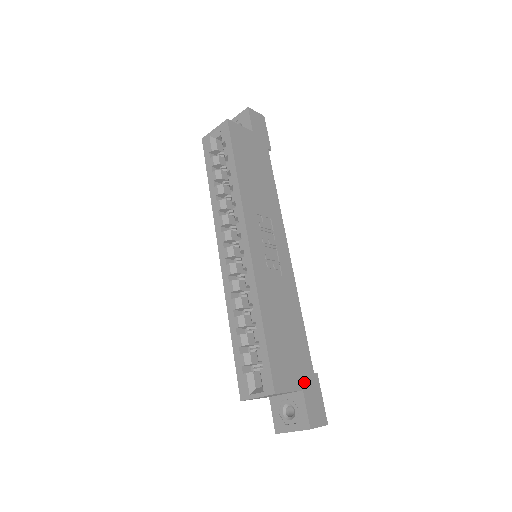
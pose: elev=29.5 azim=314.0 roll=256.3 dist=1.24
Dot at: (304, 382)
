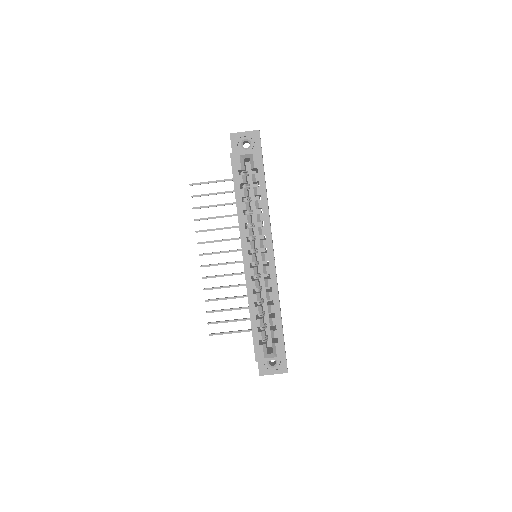
Dot at: occluded
